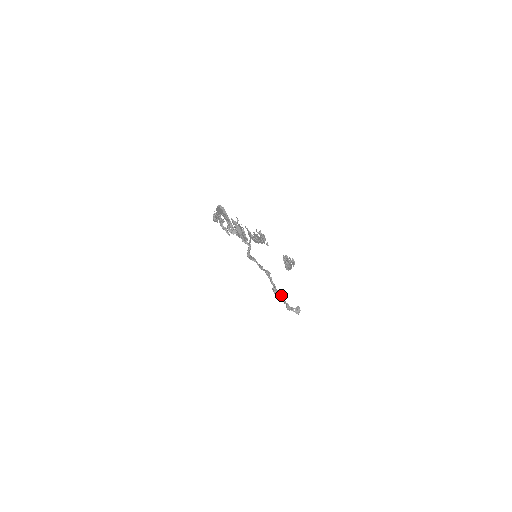
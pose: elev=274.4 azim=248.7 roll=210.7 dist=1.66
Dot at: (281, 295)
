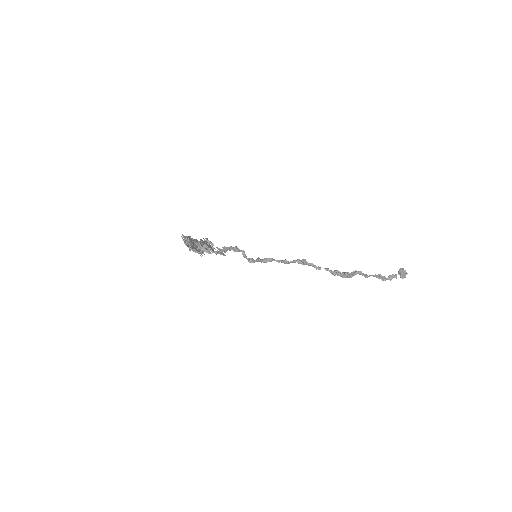
Dot at: (351, 272)
